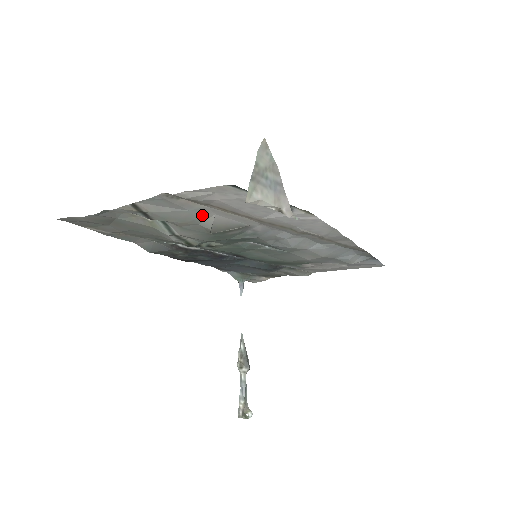
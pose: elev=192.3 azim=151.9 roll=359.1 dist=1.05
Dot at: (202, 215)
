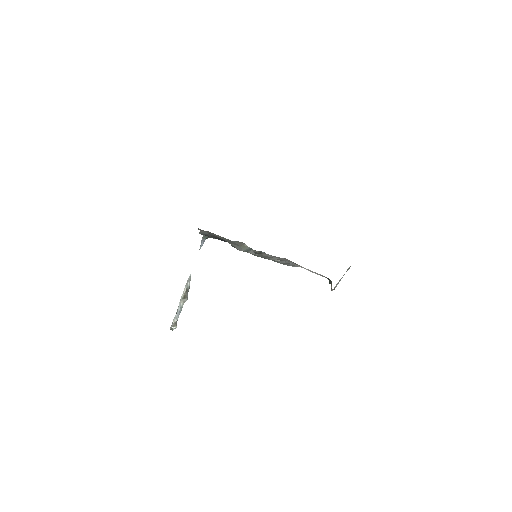
Dot at: occluded
